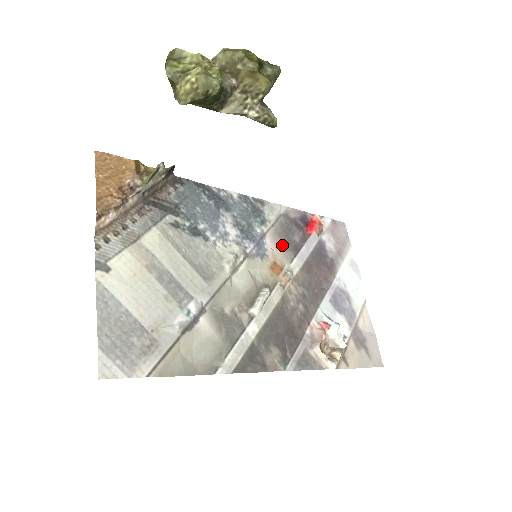
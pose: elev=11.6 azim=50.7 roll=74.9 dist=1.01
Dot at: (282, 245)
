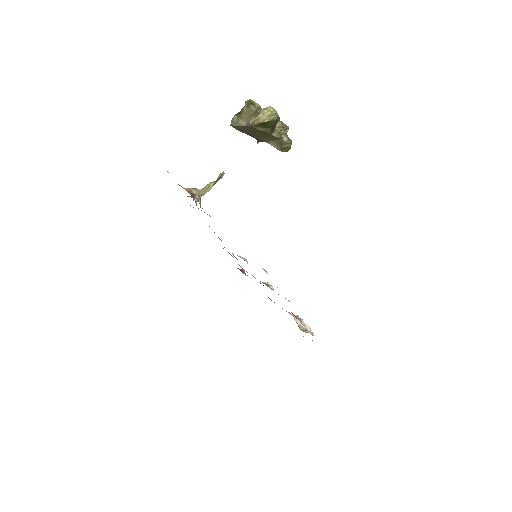
Dot at: occluded
